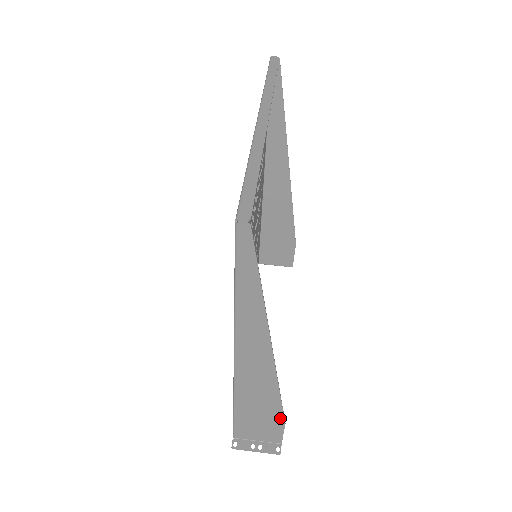
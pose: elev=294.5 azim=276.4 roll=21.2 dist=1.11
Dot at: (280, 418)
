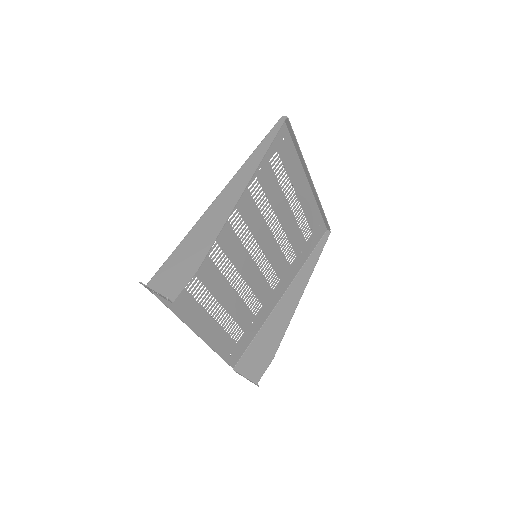
Dot at: (200, 261)
